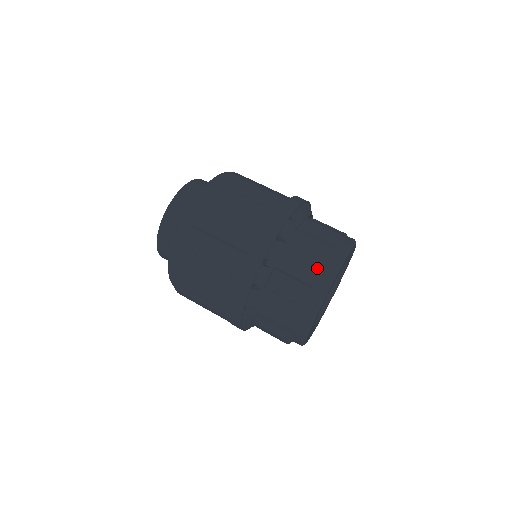
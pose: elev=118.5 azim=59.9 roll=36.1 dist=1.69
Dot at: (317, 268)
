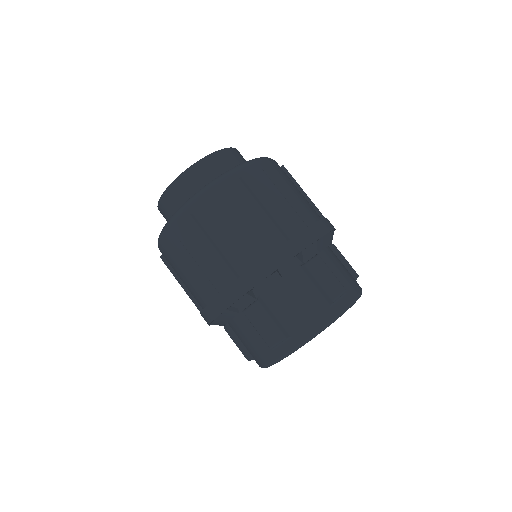
Dot at: (302, 319)
